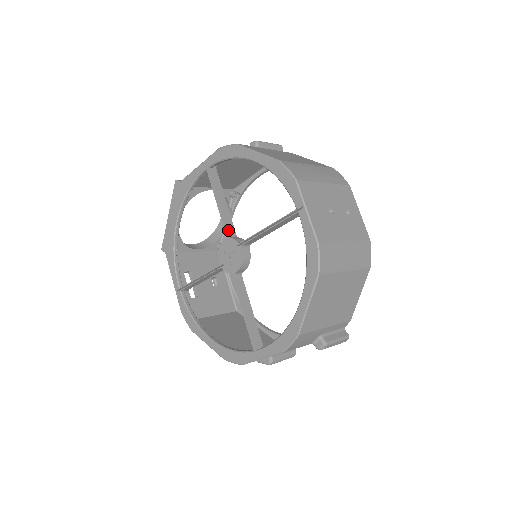
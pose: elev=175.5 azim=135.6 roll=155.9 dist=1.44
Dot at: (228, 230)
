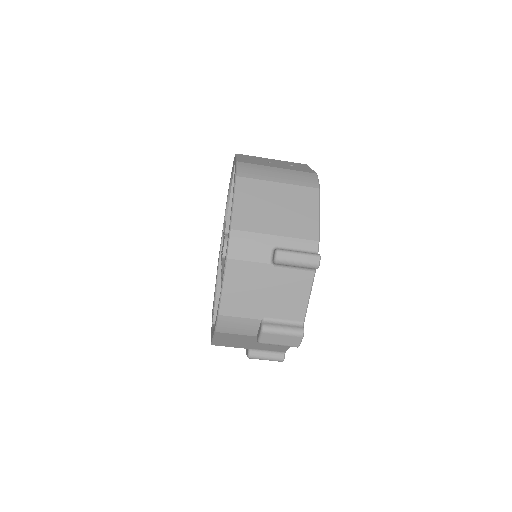
Dot at: occluded
